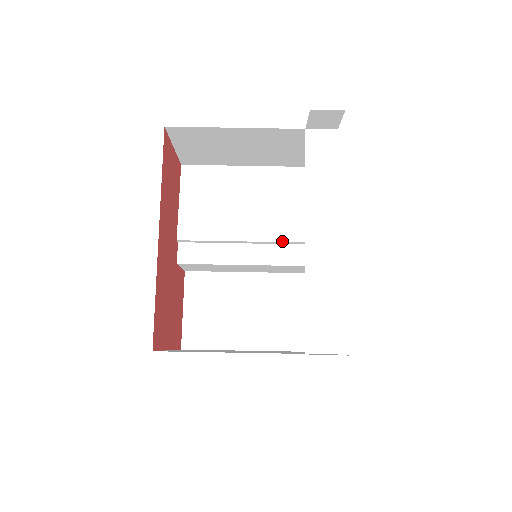
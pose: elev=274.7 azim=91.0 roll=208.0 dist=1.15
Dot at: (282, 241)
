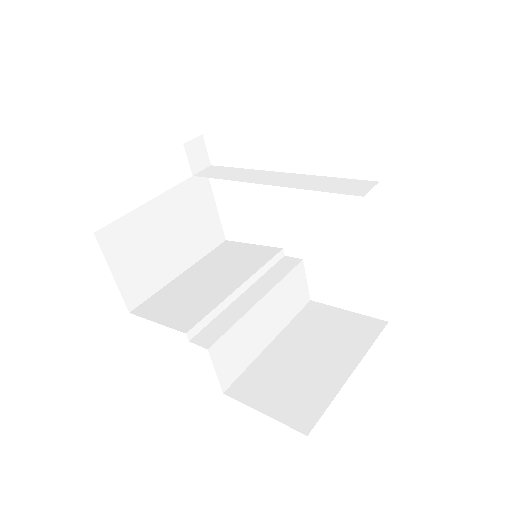
Dot at: (262, 266)
